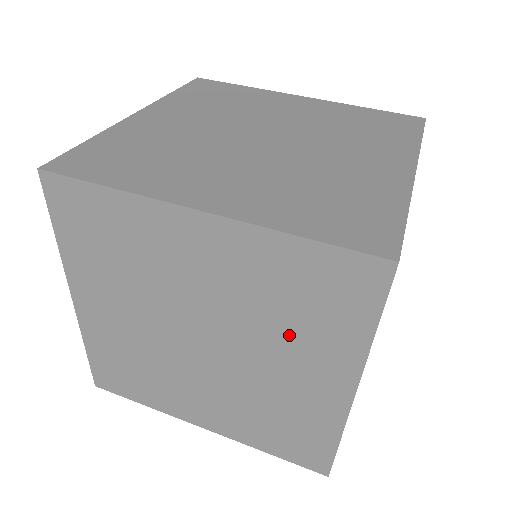
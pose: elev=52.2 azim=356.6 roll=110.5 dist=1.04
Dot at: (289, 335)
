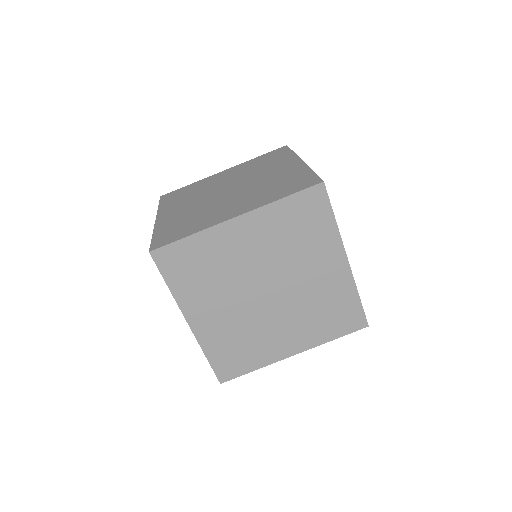
Dot at: (304, 251)
